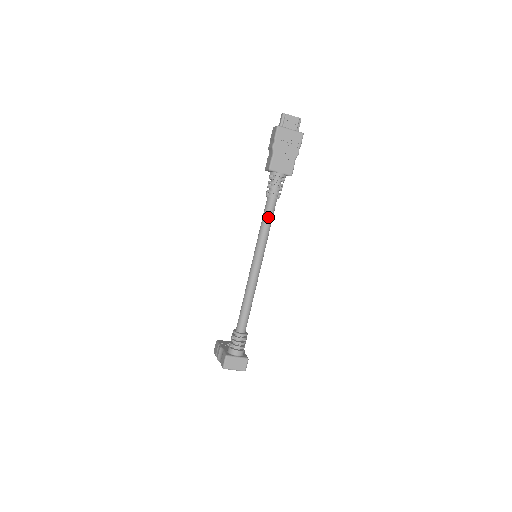
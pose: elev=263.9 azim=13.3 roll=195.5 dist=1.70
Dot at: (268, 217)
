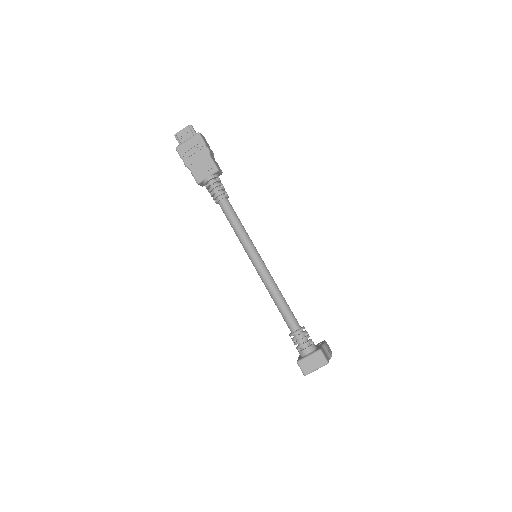
Dot at: (230, 218)
